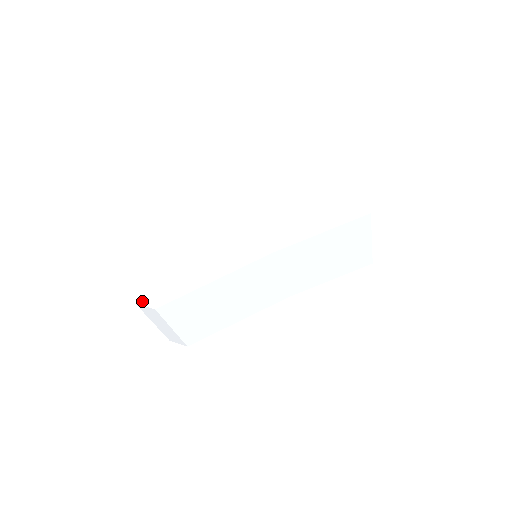
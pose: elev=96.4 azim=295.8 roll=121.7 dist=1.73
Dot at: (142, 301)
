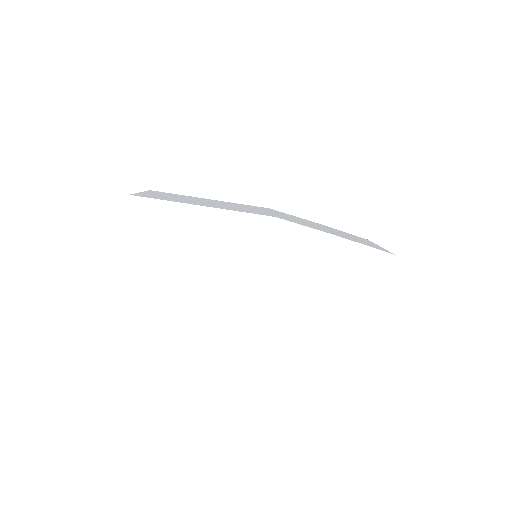
Dot at: (117, 260)
